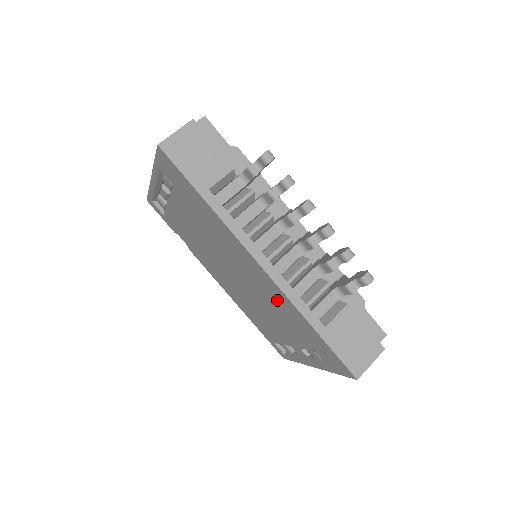
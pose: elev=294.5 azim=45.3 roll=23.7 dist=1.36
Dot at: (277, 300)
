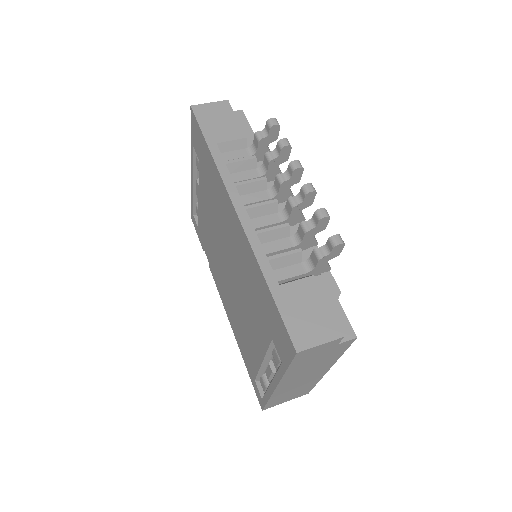
Dot at: (247, 264)
